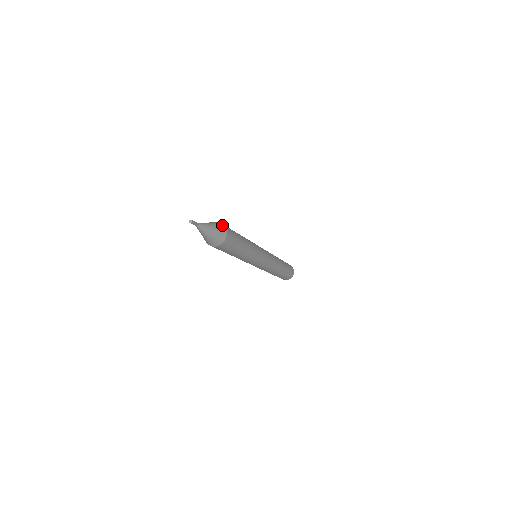
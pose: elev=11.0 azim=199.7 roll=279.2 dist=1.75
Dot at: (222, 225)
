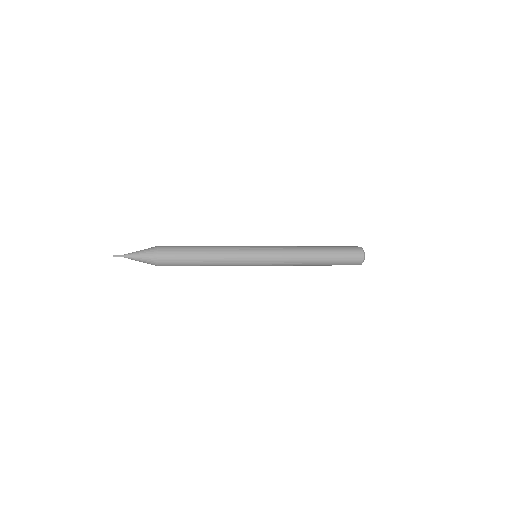
Dot at: occluded
